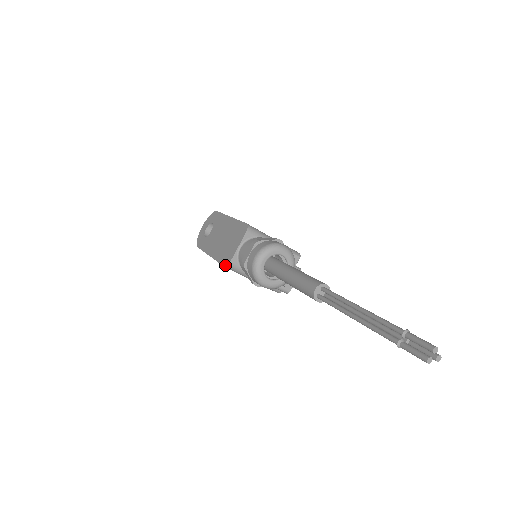
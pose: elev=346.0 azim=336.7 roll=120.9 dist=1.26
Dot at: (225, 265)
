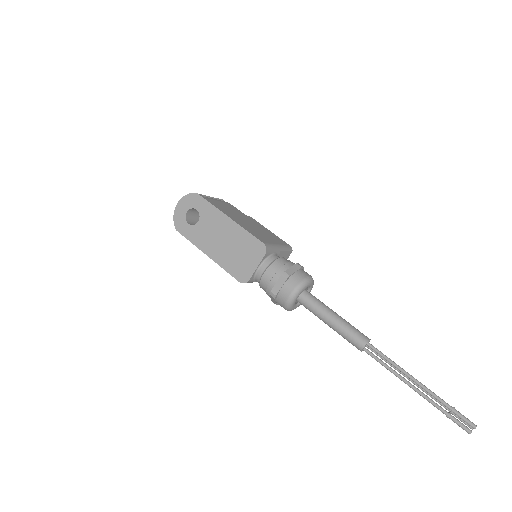
Dot at: (241, 282)
